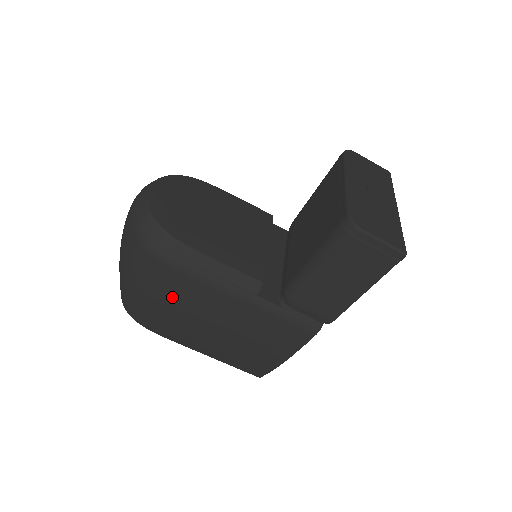
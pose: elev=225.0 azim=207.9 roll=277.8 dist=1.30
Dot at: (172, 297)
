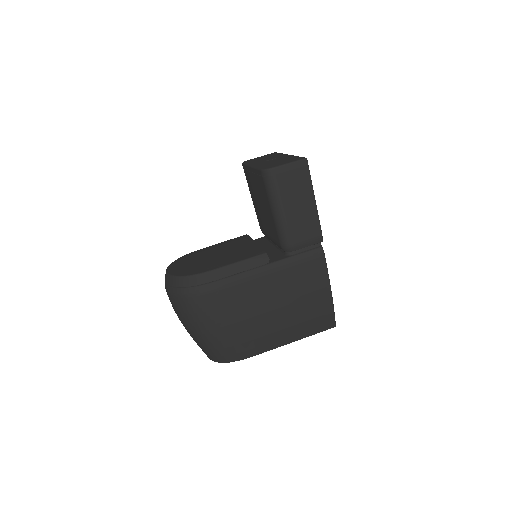
Dot at: (231, 313)
